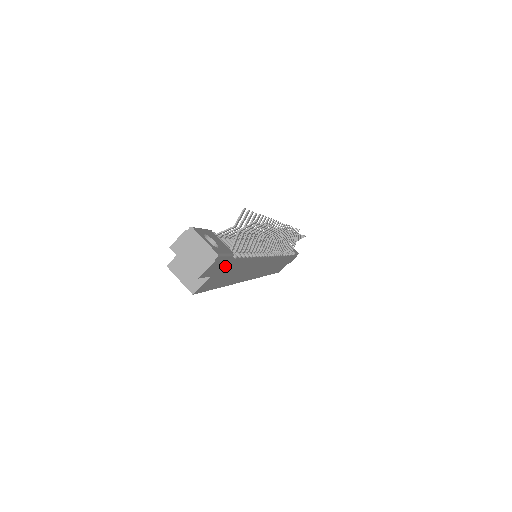
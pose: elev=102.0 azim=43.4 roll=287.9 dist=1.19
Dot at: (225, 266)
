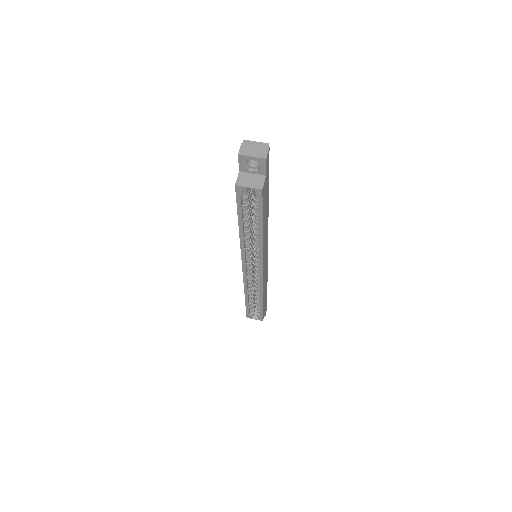
Dot at: (267, 178)
